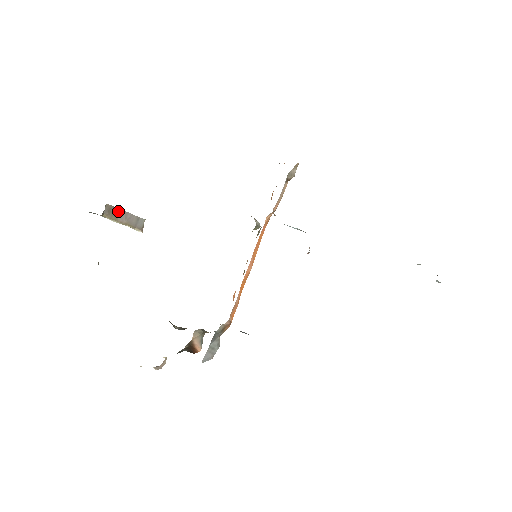
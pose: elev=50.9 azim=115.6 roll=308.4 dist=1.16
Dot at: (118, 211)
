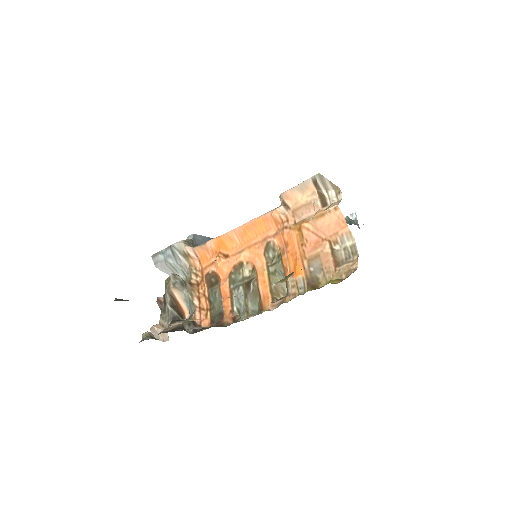
Dot at: occluded
